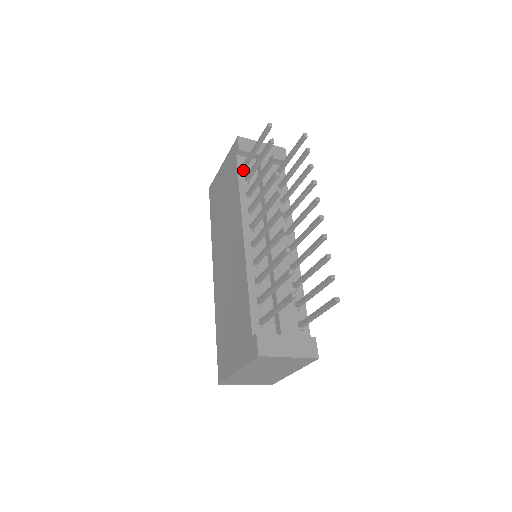
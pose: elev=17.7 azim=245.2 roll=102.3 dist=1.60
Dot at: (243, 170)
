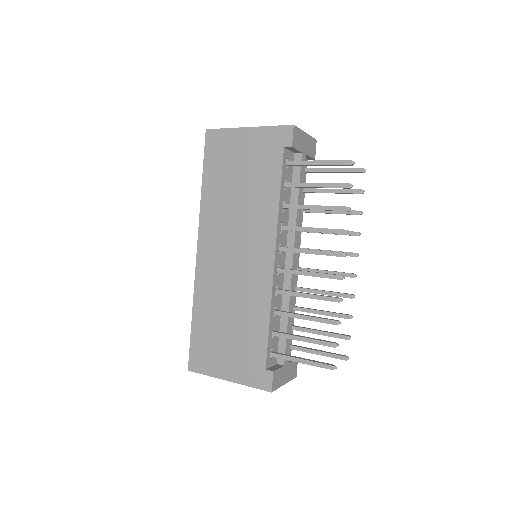
Dot at: (285, 170)
